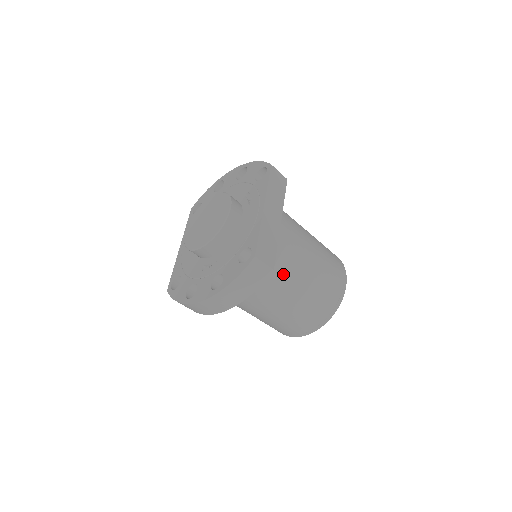
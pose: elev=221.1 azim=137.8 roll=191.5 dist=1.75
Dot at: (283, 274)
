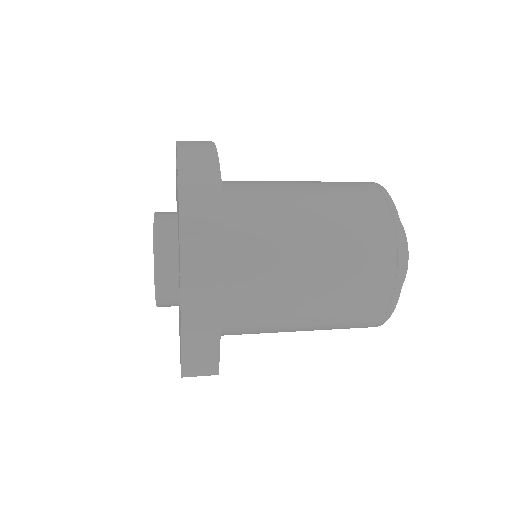
Dot at: (263, 332)
